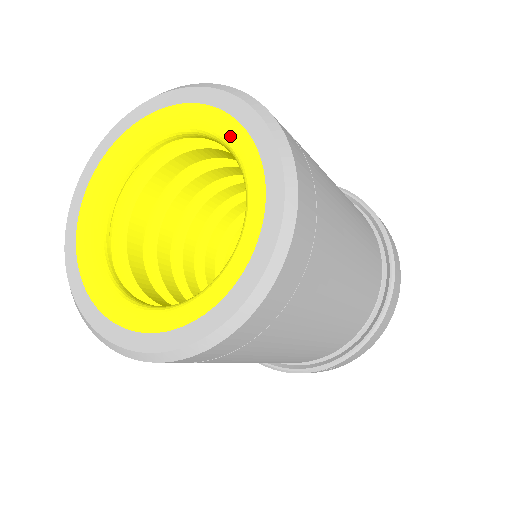
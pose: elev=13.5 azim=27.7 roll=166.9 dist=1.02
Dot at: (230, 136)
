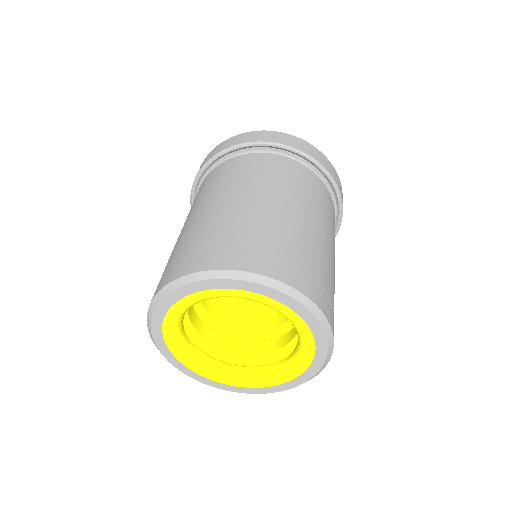
Dot at: (305, 342)
